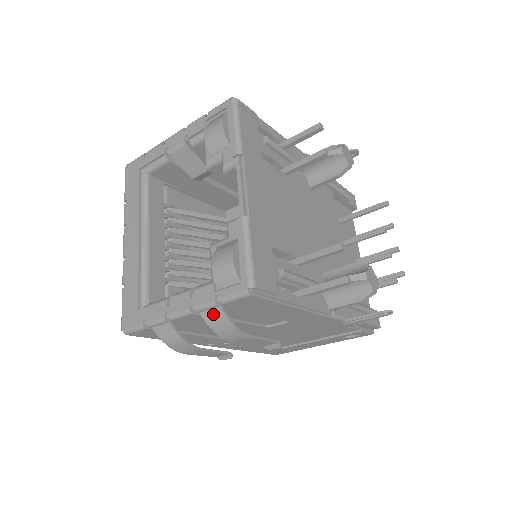
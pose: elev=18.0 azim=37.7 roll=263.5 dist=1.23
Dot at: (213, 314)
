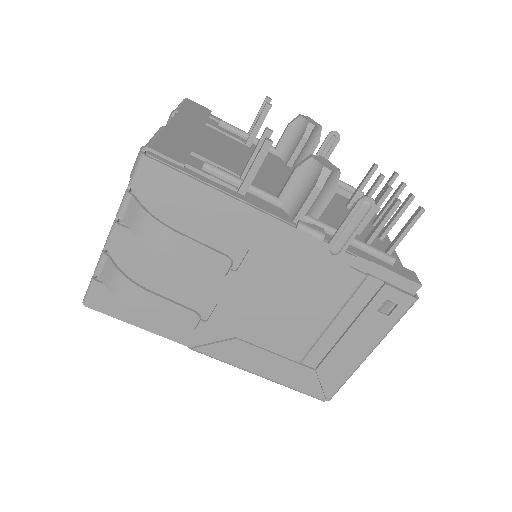
Dot at: (130, 211)
